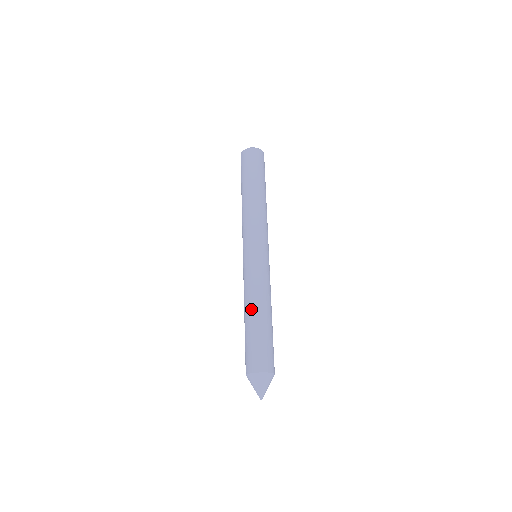
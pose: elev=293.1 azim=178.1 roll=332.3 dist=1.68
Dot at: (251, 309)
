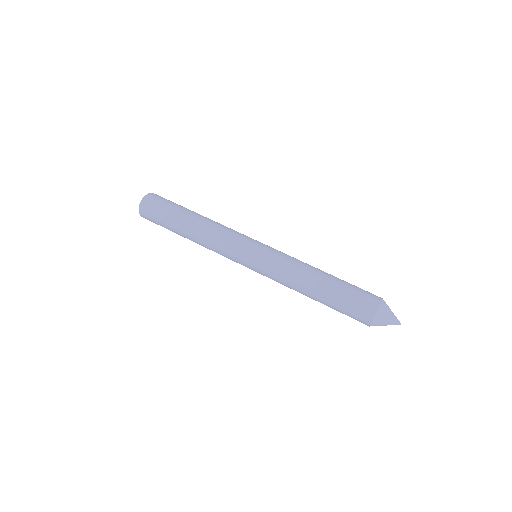
Dot at: (313, 281)
